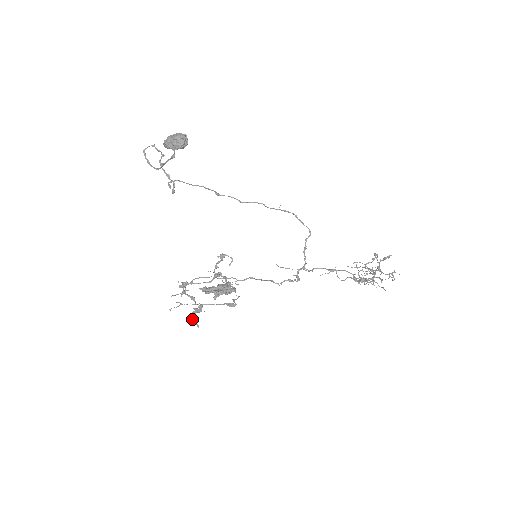
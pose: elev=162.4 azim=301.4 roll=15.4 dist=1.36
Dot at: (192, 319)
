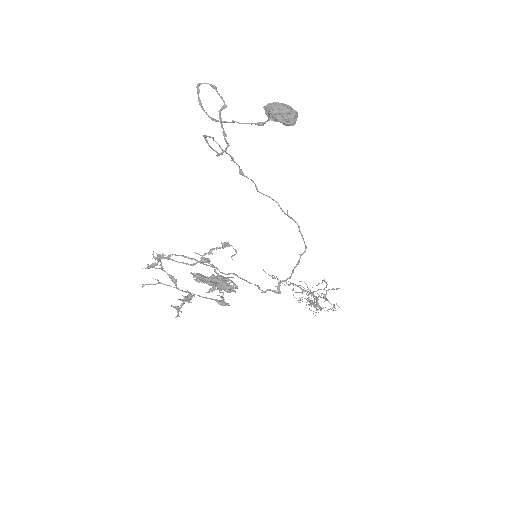
Dot at: (177, 308)
